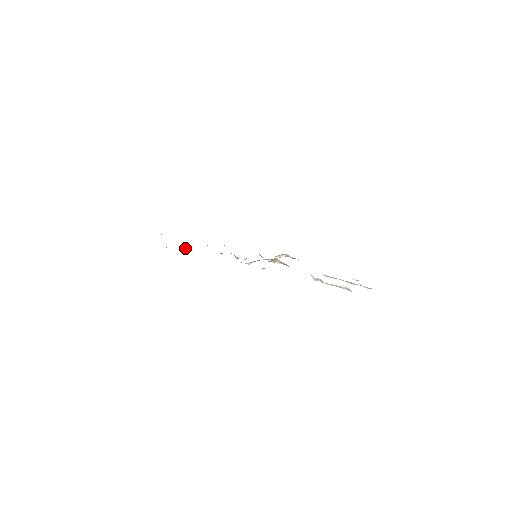
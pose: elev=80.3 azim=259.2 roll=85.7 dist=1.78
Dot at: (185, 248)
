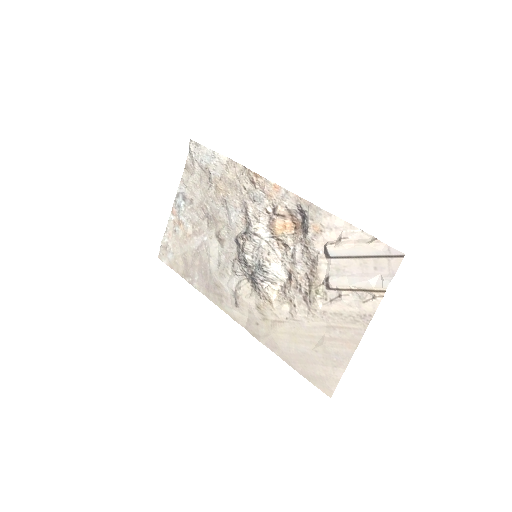
Dot at: (214, 192)
